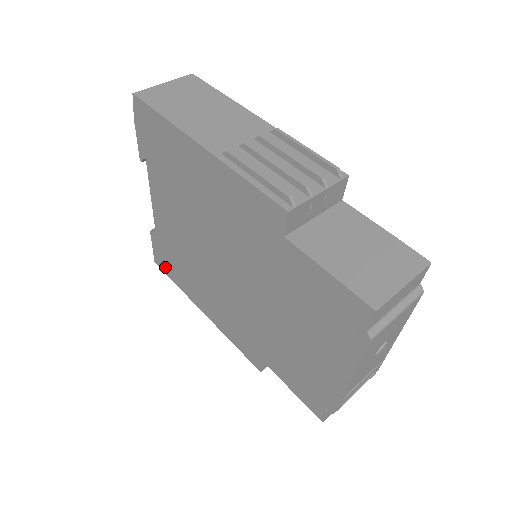
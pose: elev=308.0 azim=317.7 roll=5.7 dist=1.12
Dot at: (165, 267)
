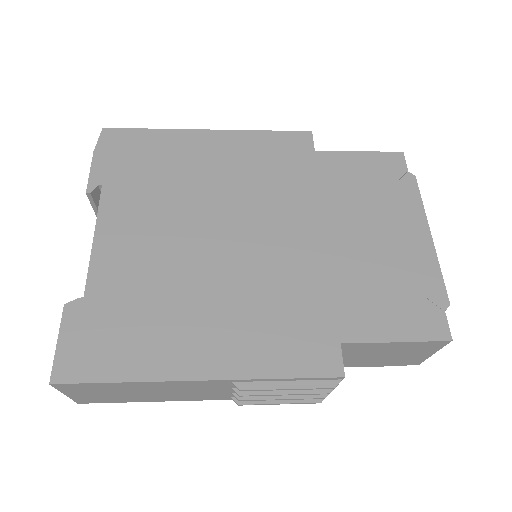
Dot at: (91, 362)
